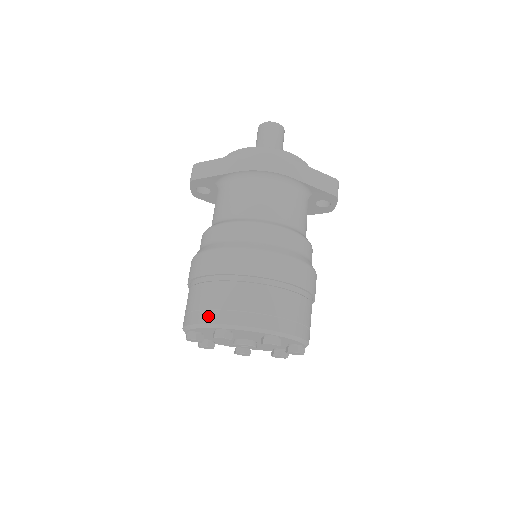
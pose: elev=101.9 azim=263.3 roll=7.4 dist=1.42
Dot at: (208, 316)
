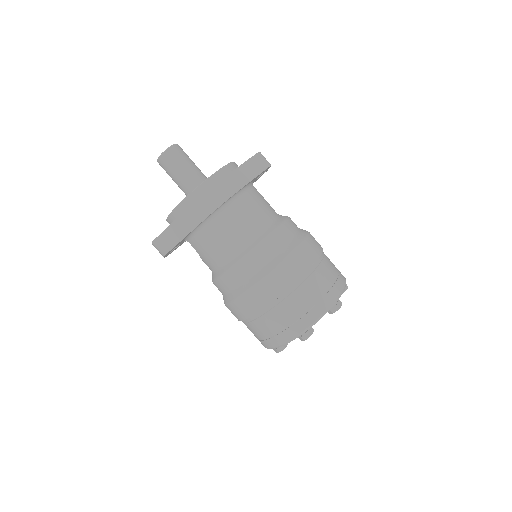
Dot at: (288, 334)
